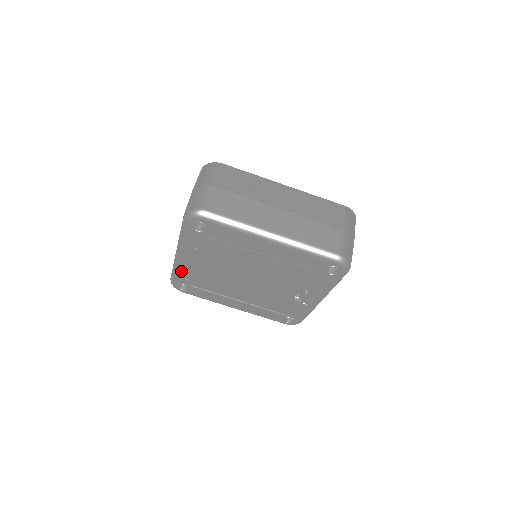
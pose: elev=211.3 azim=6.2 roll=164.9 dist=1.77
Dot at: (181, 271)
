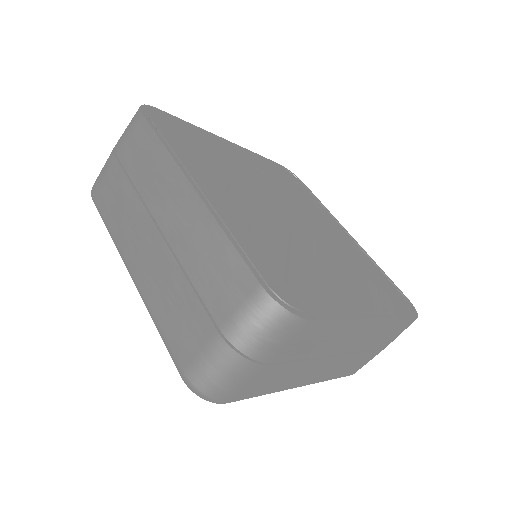
Dot at: occluded
